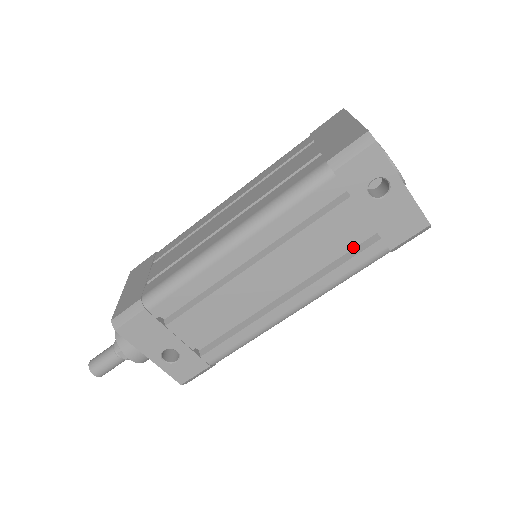
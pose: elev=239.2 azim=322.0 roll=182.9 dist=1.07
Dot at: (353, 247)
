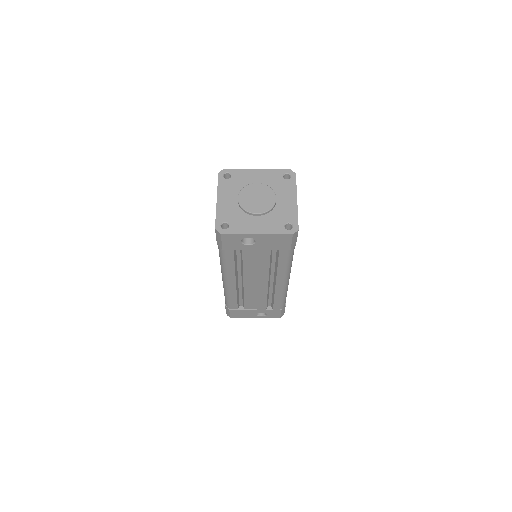
Dot at: (275, 254)
